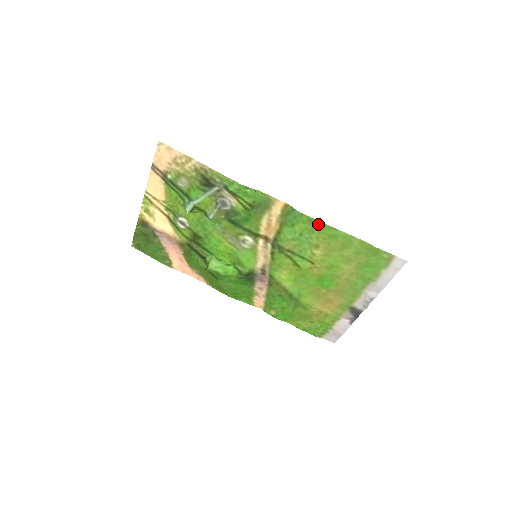
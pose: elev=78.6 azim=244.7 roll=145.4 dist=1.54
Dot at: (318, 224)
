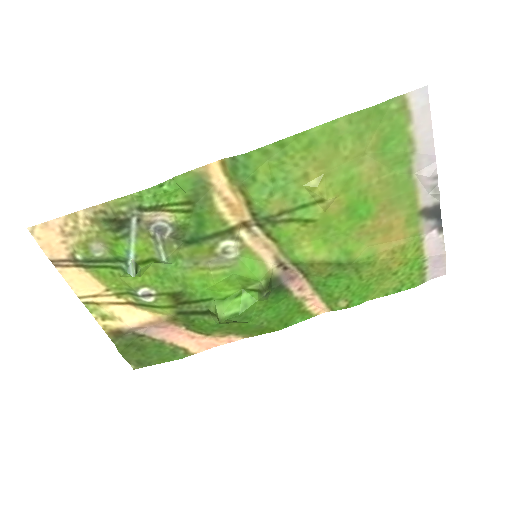
Dot at: (278, 148)
